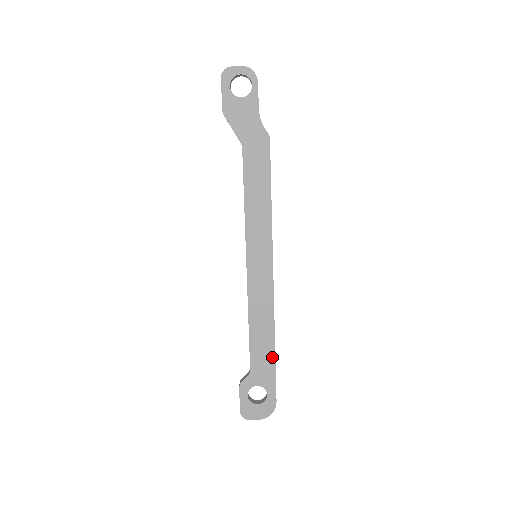
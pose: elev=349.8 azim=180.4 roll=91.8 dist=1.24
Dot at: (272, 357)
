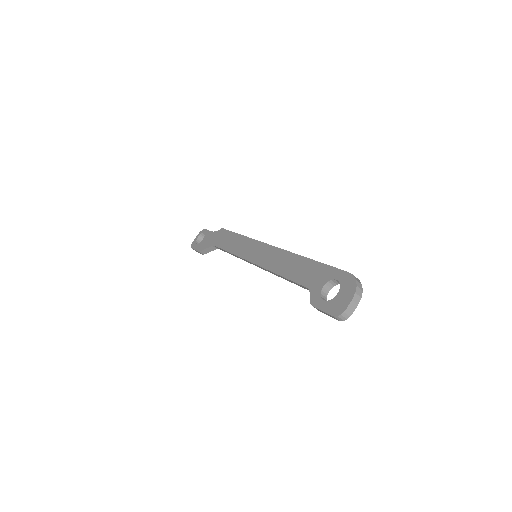
Dot at: (313, 263)
